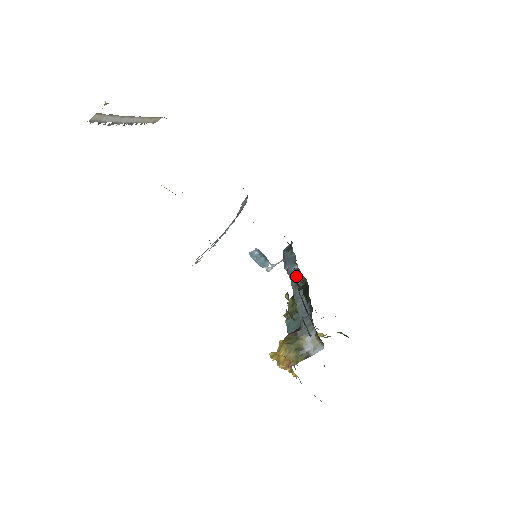
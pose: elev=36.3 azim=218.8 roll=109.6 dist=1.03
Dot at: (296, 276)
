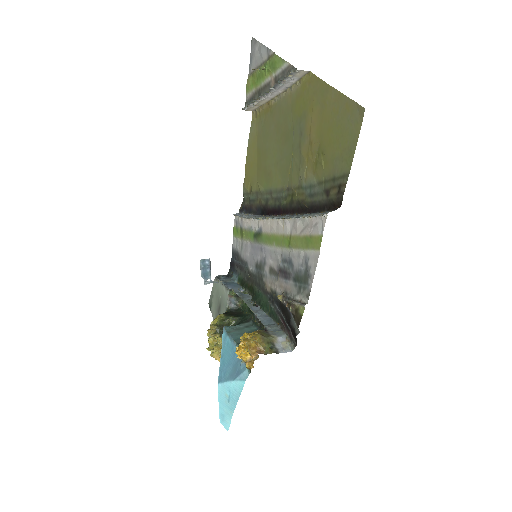
Dot at: (247, 296)
